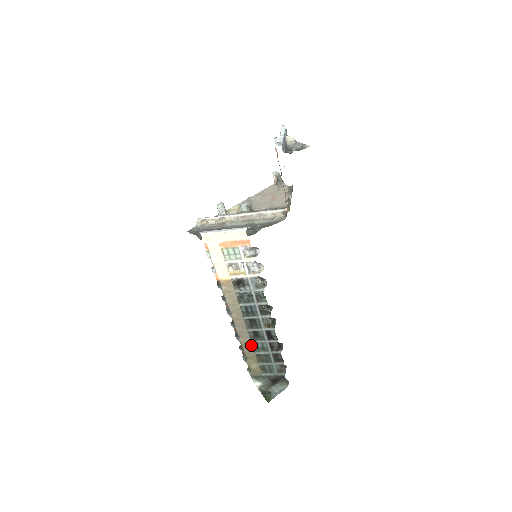
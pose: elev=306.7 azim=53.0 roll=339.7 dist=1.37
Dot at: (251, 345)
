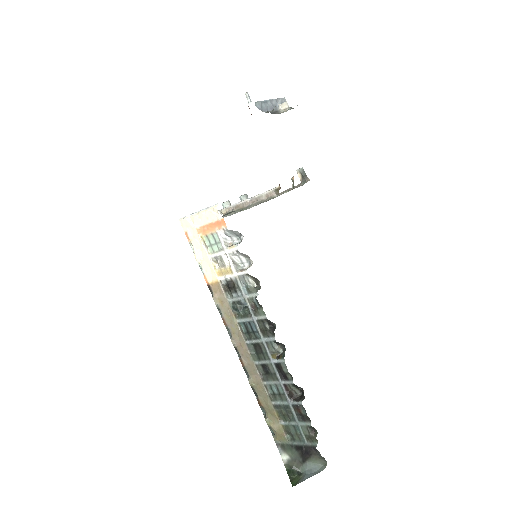
Dot at: (264, 388)
